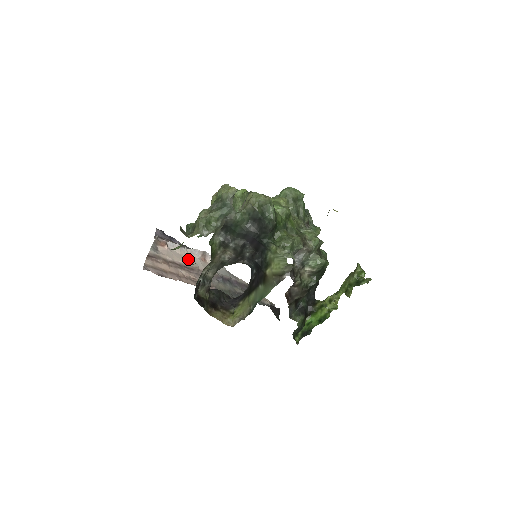
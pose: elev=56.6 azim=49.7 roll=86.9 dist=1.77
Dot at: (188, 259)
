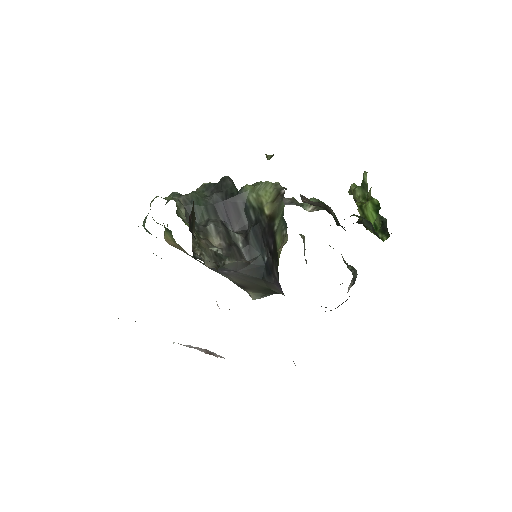
Dot at: occluded
